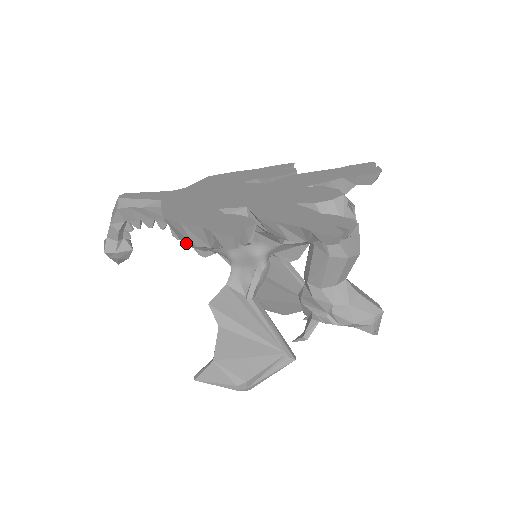
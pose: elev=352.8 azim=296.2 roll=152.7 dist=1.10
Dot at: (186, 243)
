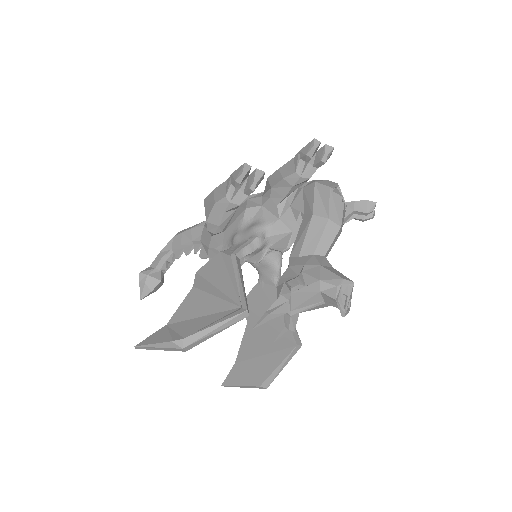
Dot at: (209, 213)
